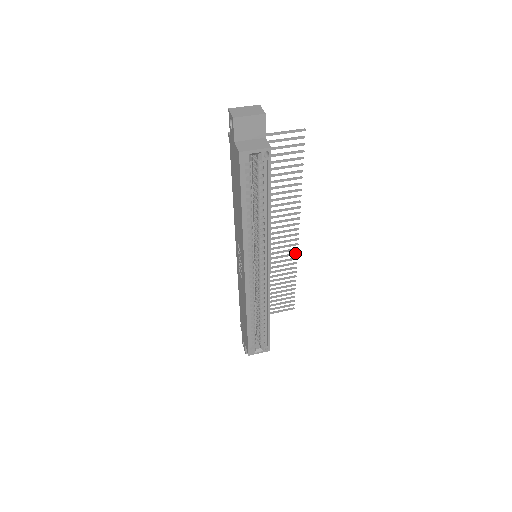
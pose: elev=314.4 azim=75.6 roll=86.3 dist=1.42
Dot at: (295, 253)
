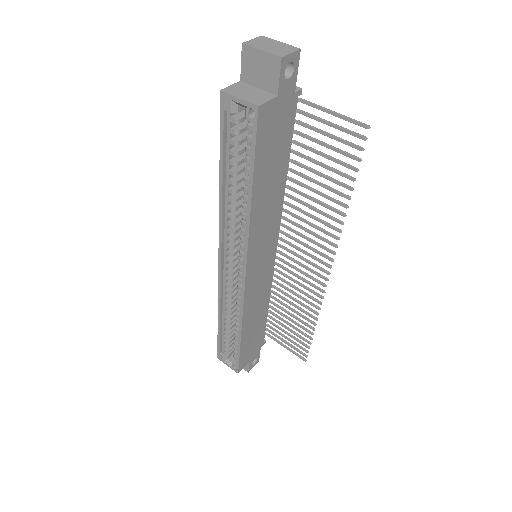
Dot at: (321, 295)
